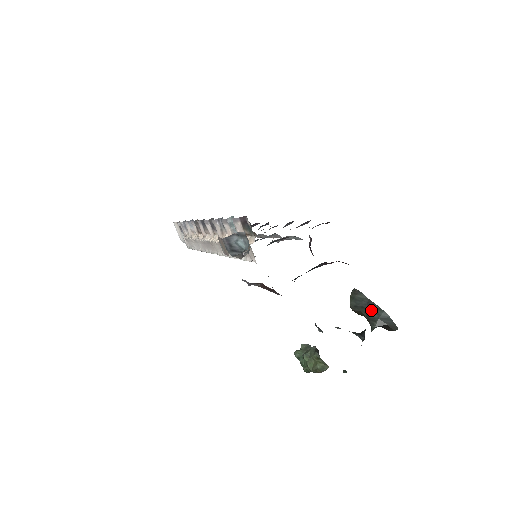
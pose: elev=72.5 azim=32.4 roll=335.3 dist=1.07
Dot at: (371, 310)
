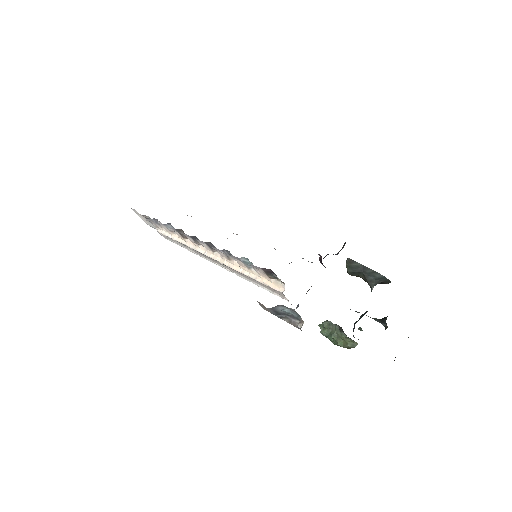
Dot at: (367, 274)
